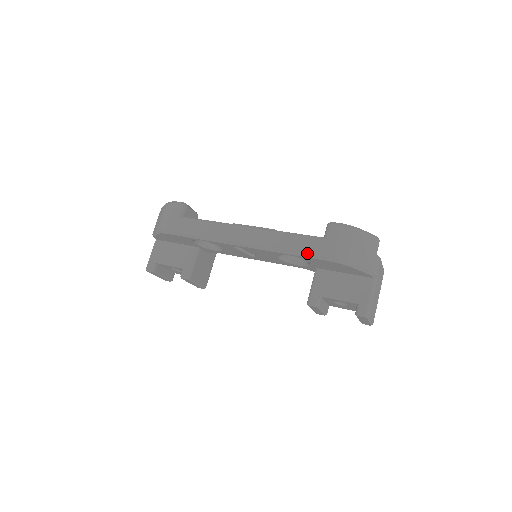
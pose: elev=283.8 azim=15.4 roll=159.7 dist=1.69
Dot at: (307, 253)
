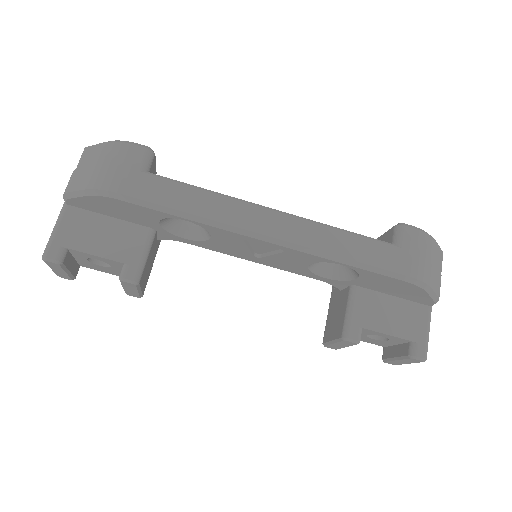
Dot at: (376, 266)
